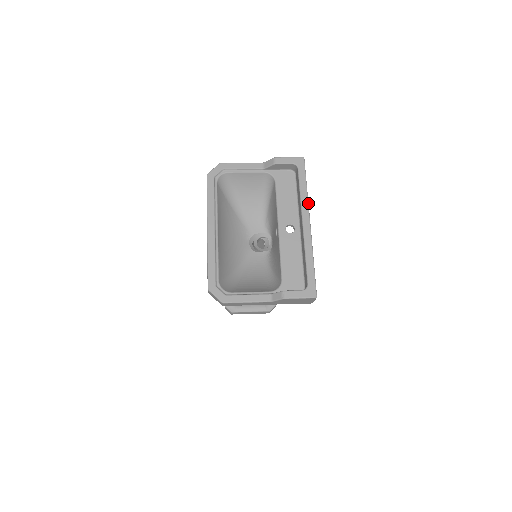
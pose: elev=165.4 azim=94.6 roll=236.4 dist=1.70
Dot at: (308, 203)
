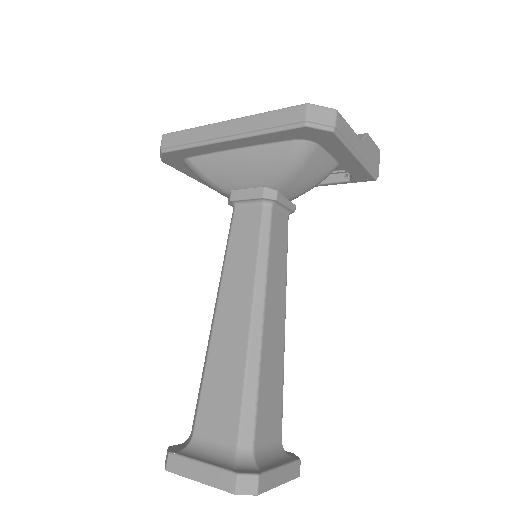
Dot at: occluded
